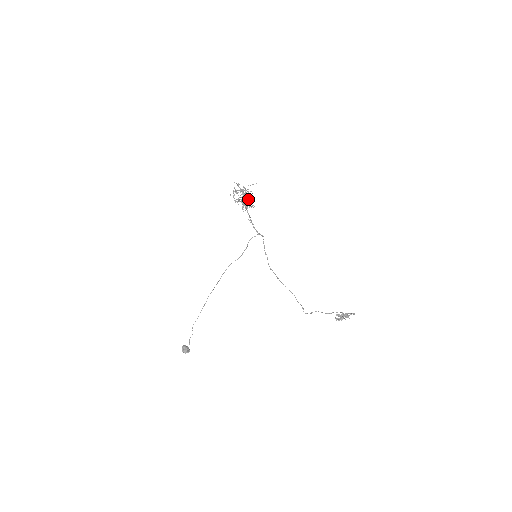
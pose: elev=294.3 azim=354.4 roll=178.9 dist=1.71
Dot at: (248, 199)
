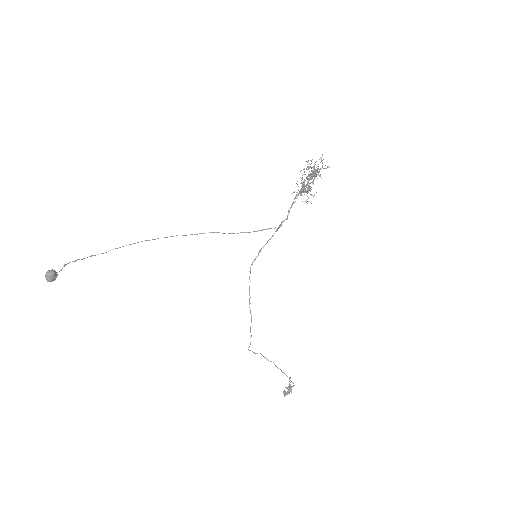
Dot at: occluded
